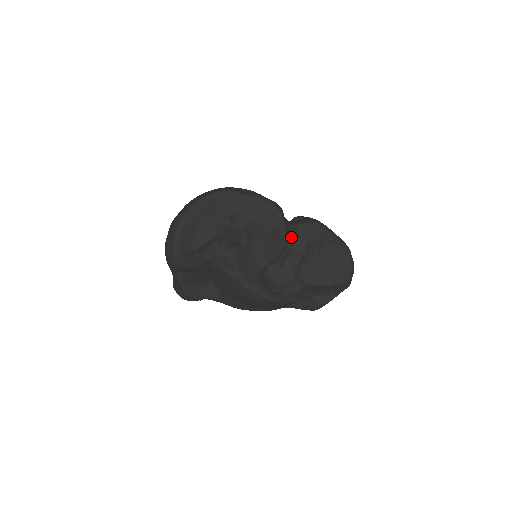
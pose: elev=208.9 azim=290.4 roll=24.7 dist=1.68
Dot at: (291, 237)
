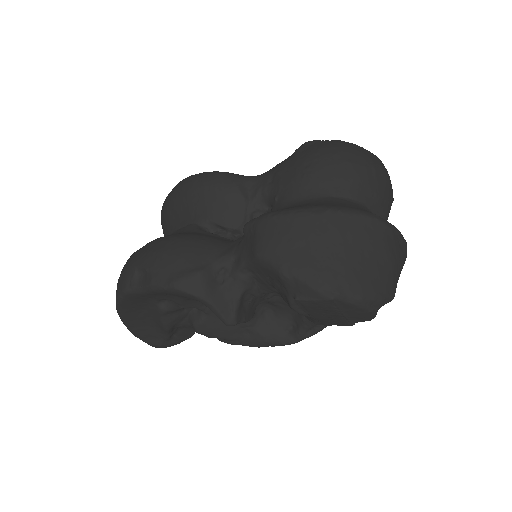
Dot at: (245, 291)
